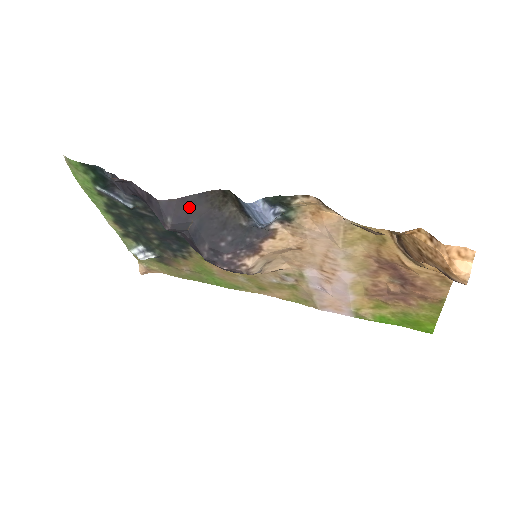
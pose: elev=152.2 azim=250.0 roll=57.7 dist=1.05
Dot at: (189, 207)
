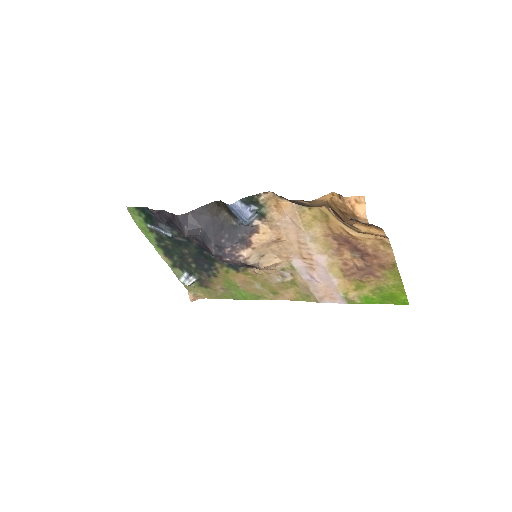
Dot at: (197, 217)
